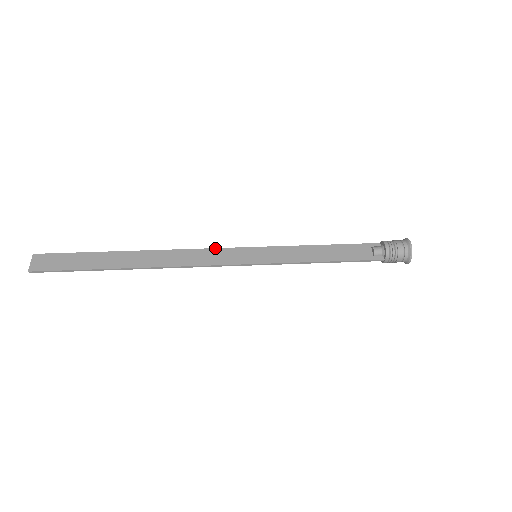
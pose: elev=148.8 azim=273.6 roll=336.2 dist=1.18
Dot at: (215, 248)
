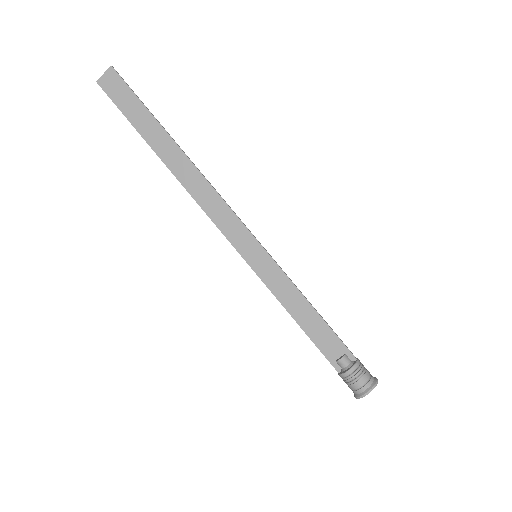
Dot at: occluded
